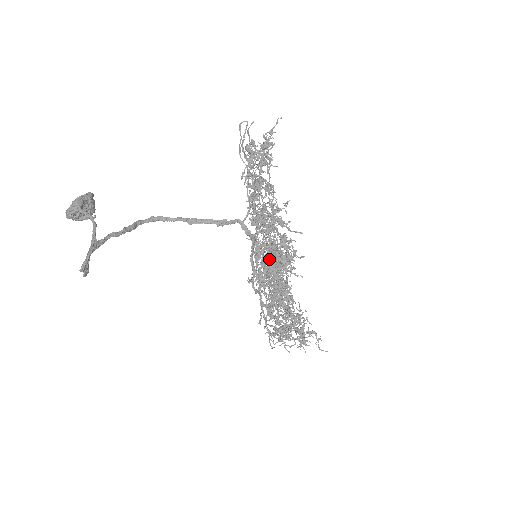
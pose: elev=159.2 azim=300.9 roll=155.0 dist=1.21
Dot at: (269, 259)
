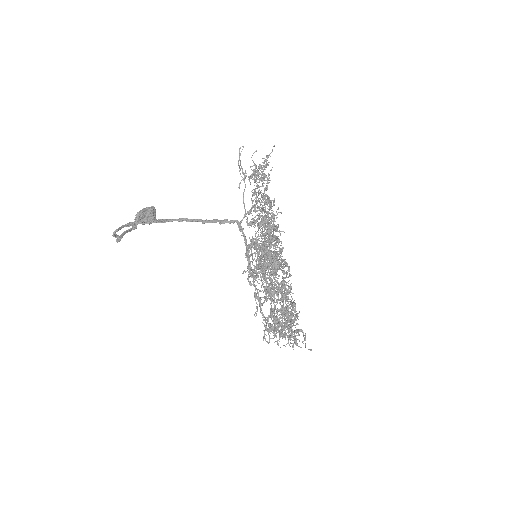
Dot at: occluded
